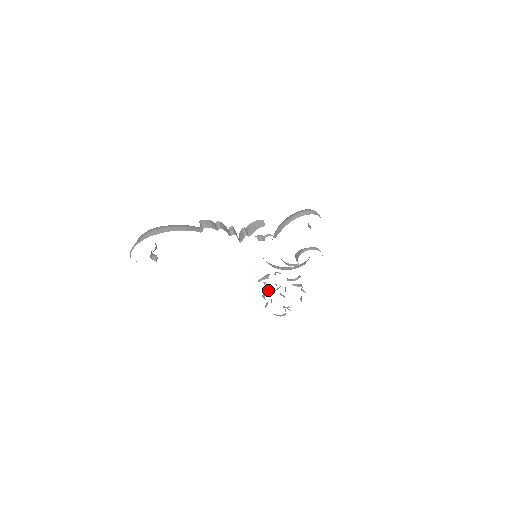
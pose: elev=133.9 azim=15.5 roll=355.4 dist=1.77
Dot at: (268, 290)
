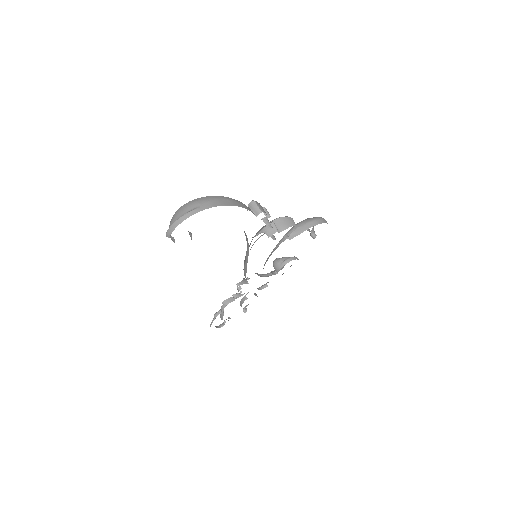
Dot at: (235, 297)
